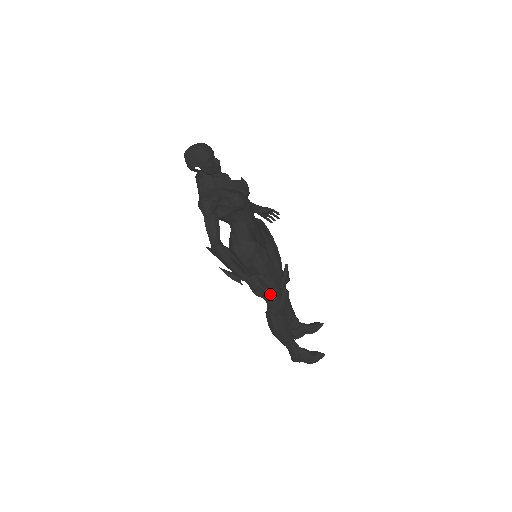
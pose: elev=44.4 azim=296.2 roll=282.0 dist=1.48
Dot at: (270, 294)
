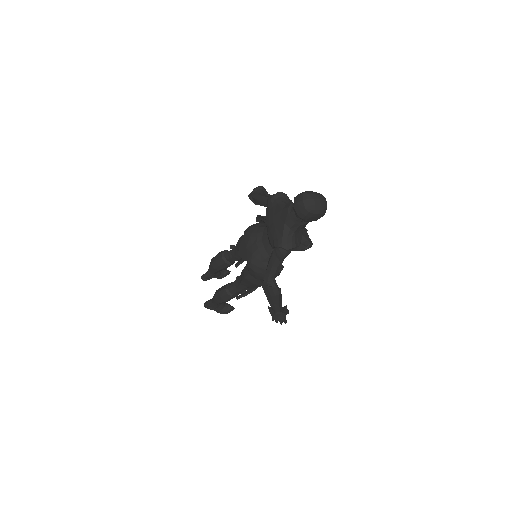
Dot at: occluded
